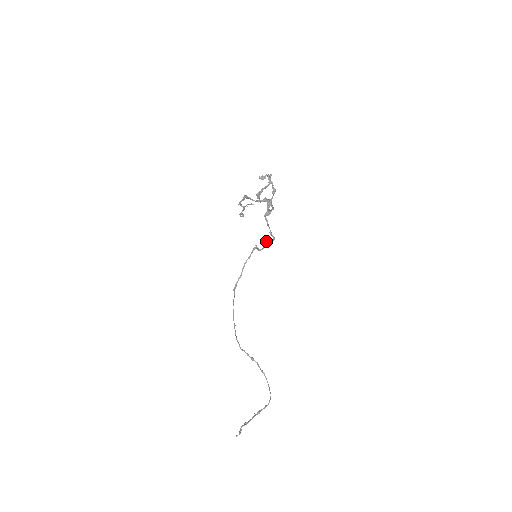
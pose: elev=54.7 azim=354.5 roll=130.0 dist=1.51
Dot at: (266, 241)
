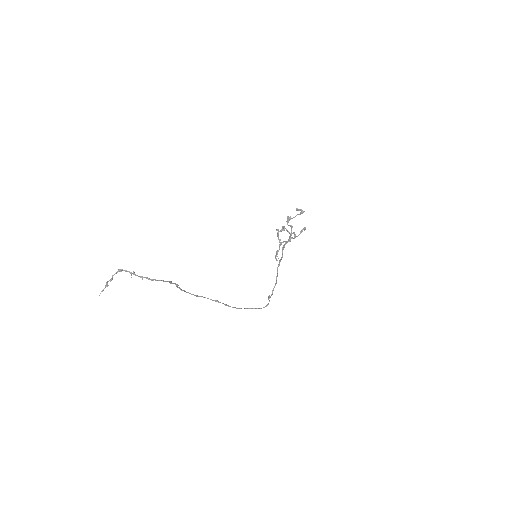
Dot at: occluded
